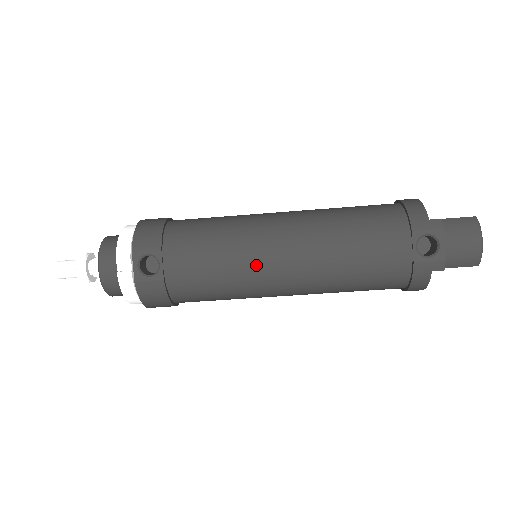
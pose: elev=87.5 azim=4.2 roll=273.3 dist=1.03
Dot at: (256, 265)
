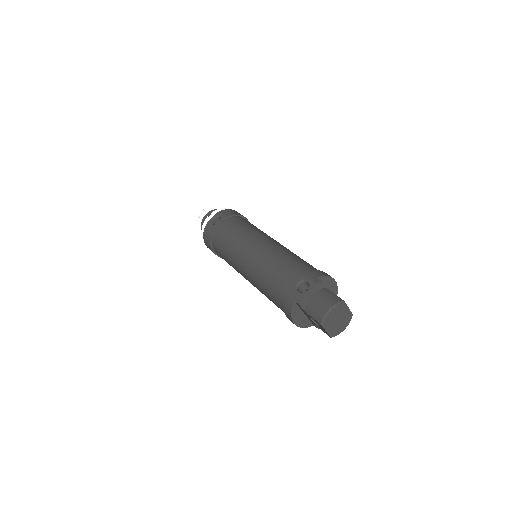
Dot at: (243, 245)
